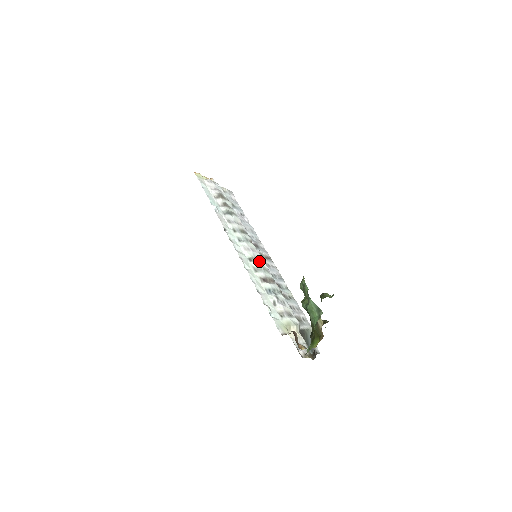
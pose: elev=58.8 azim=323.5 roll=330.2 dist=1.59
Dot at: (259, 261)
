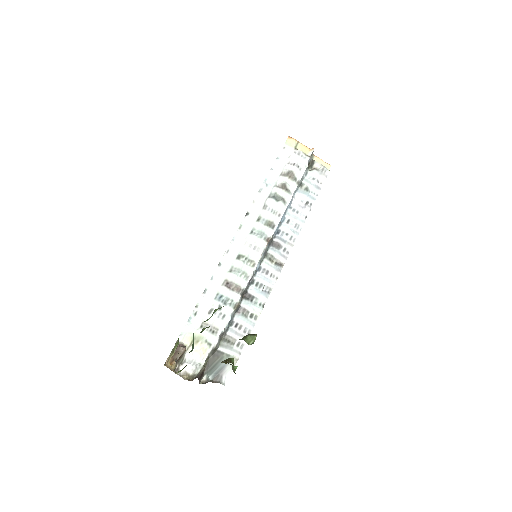
Dot at: (250, 263)
